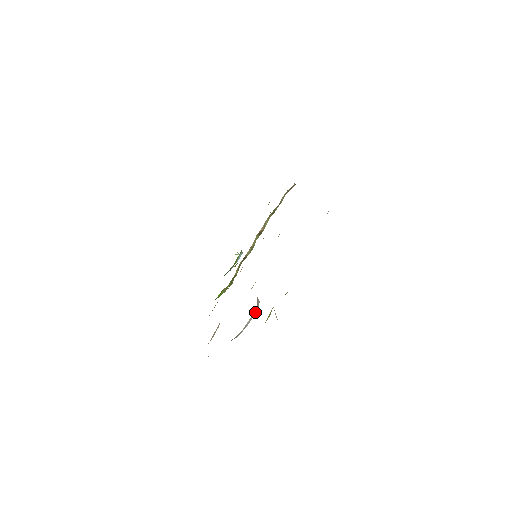
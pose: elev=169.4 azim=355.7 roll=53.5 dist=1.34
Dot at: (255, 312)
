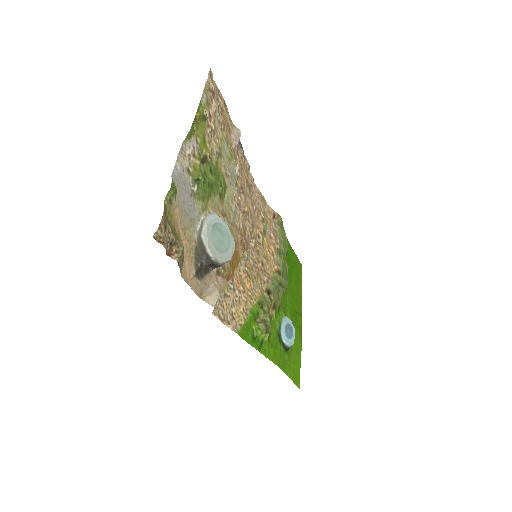
Dot at: (213, 216)
